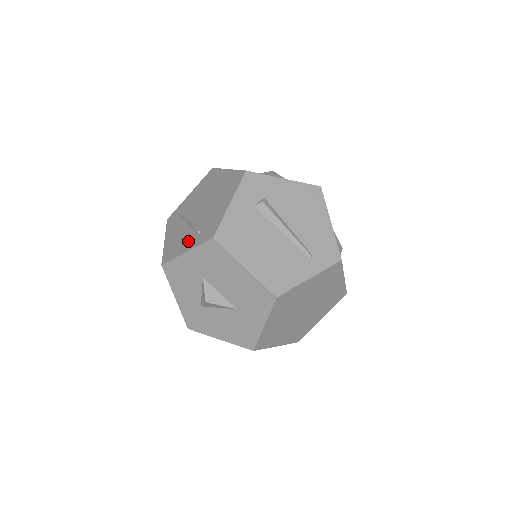
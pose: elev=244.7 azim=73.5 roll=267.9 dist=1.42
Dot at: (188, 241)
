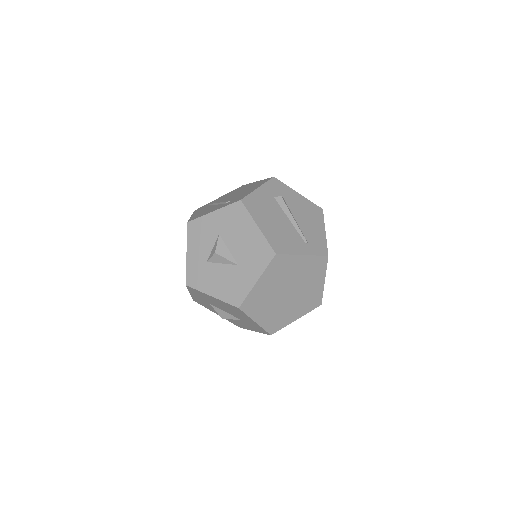
Dot at: (216, 208)
